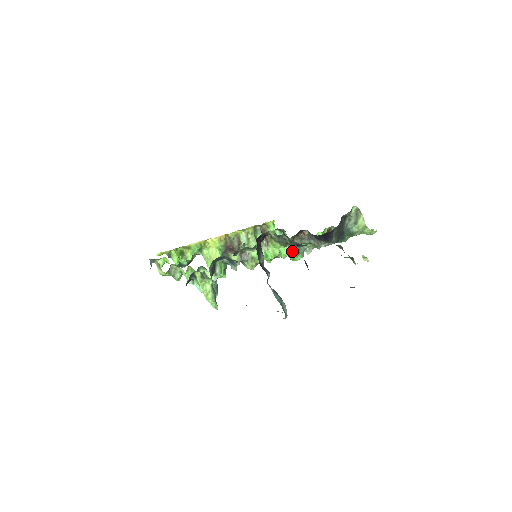
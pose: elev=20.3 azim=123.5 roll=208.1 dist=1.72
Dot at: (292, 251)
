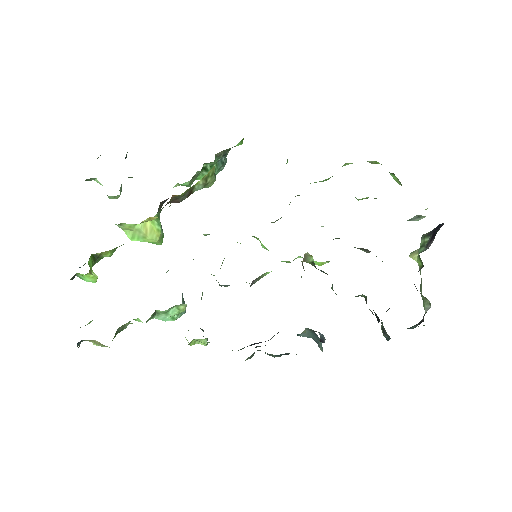
Dot at: (328, 262)
